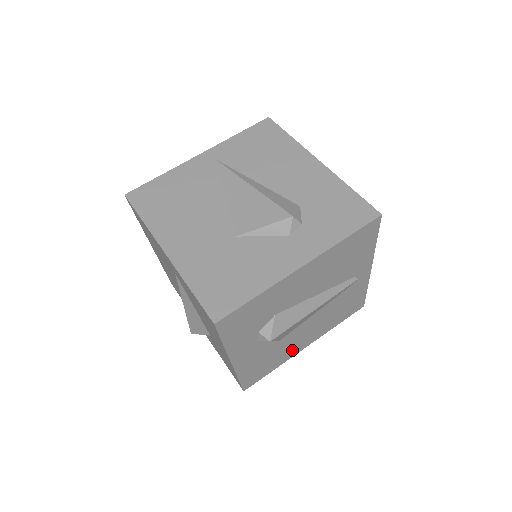
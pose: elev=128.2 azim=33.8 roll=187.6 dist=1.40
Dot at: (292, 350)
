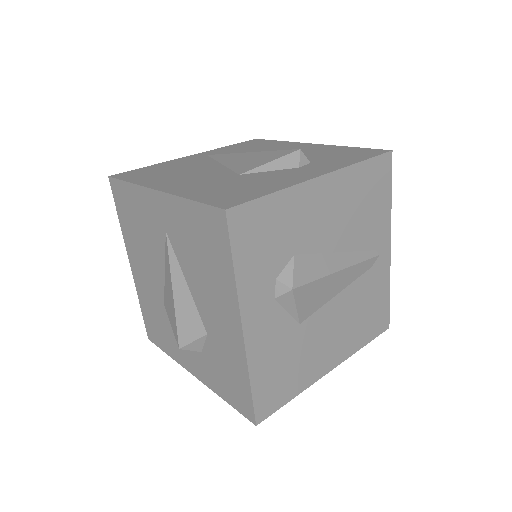
Dot at: (315, 364)
